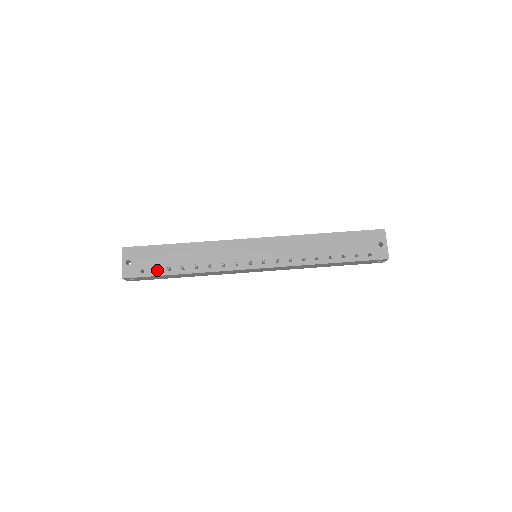
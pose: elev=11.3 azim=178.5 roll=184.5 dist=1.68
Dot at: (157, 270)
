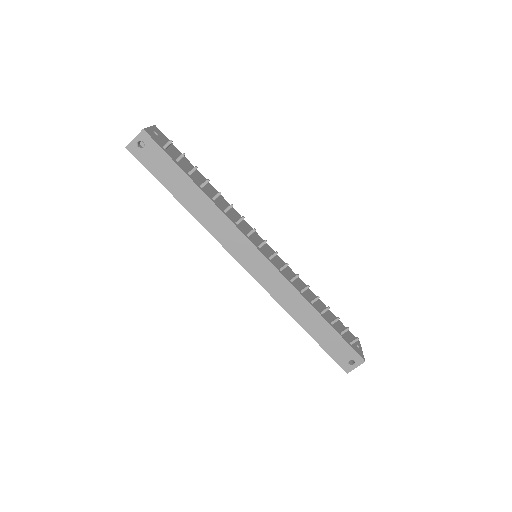
Dot at: (178, 162)
